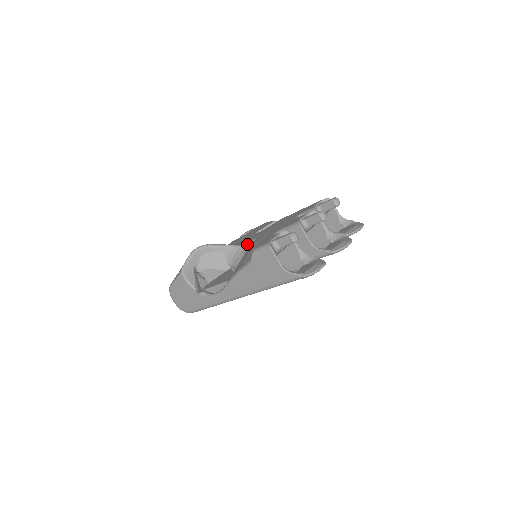
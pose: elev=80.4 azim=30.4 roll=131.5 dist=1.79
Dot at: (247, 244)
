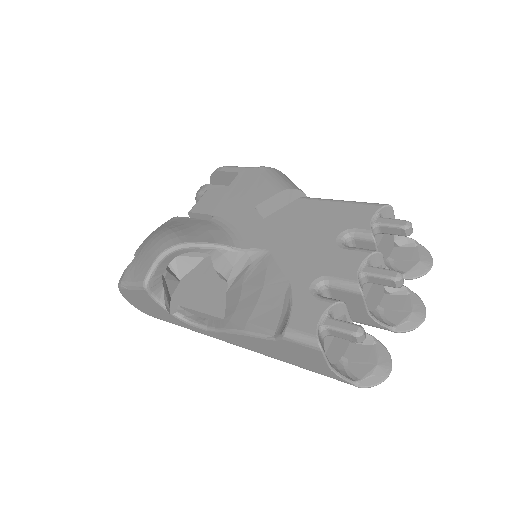
Dot at: (250, 253)
